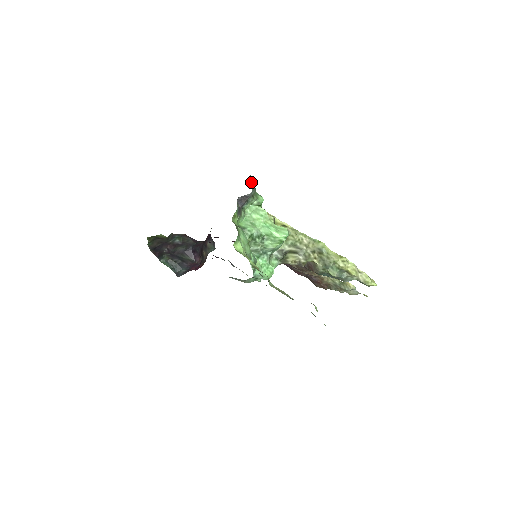
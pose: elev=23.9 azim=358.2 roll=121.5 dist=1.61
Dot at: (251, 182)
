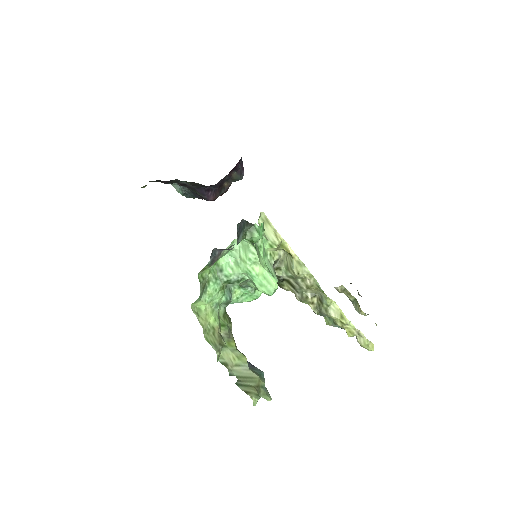
Dot at: (242, 225)
